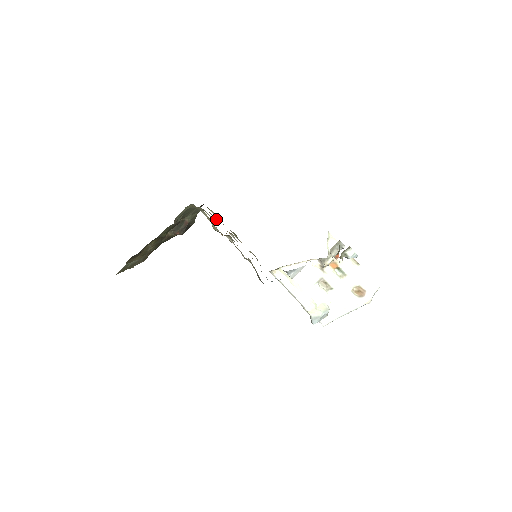
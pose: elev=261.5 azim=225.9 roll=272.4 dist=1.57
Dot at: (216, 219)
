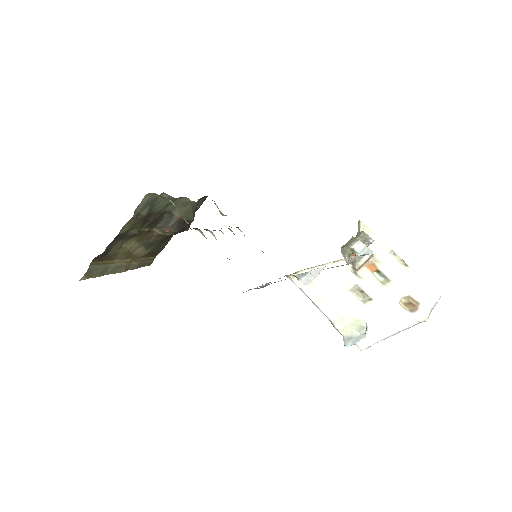
Dot at: (220, 212)
